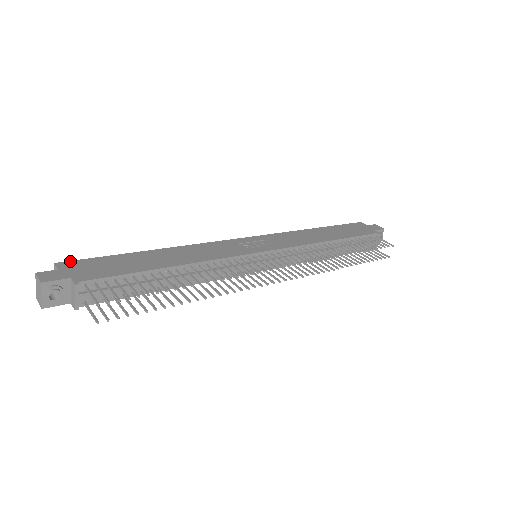
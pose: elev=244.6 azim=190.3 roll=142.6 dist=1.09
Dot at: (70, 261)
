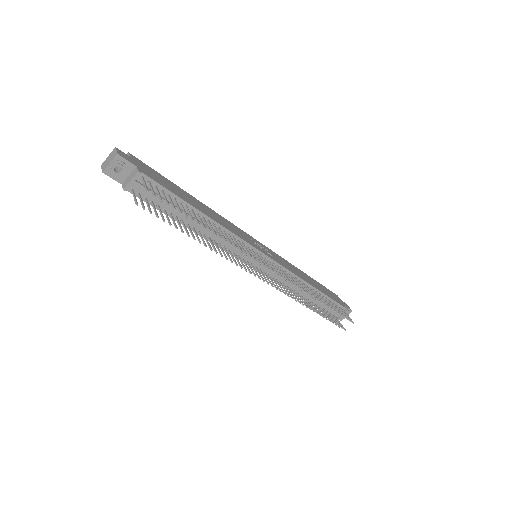
Dot at: occluded
